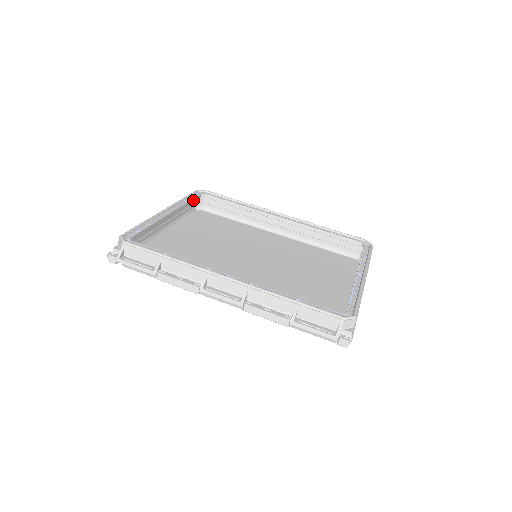
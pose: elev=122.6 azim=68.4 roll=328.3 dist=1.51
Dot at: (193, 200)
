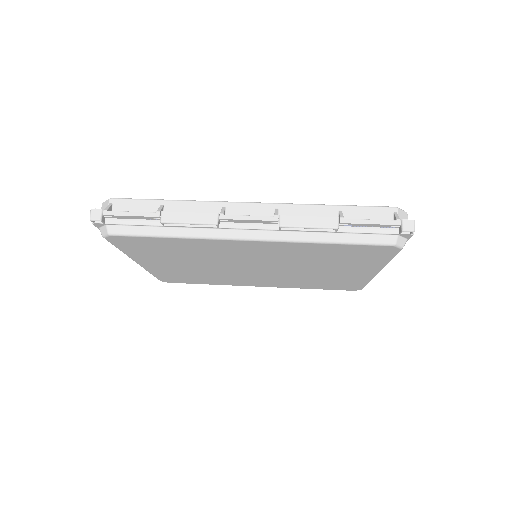
Dot at: occluded
